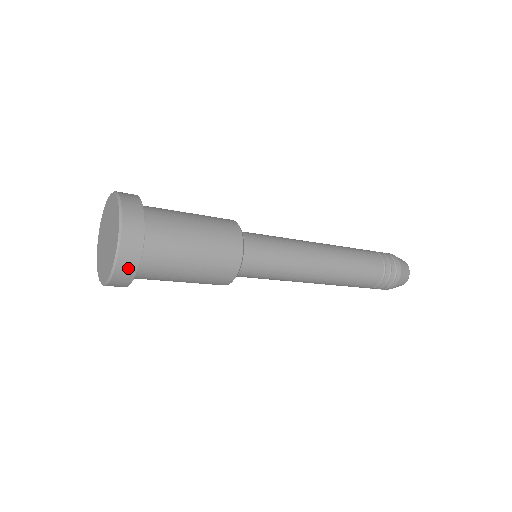
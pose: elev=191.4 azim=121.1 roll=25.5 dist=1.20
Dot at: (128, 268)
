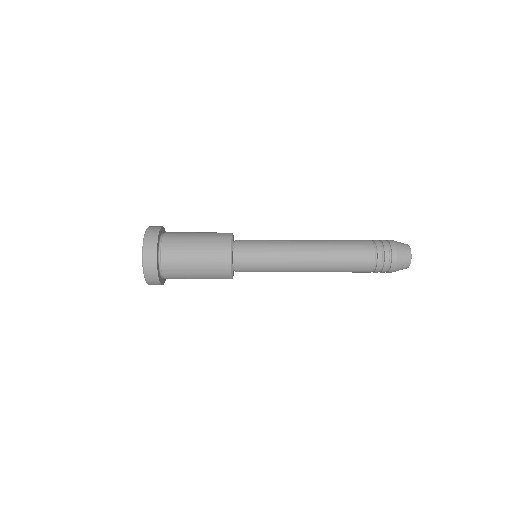
Dot at: (152, 270)
